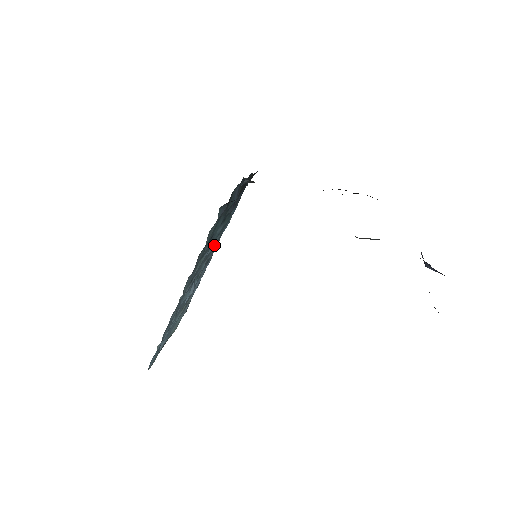
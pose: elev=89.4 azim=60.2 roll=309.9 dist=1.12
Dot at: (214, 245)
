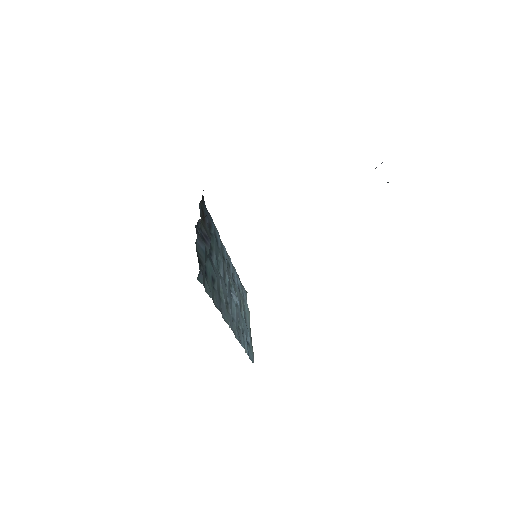
Dot at: (221, 264)
